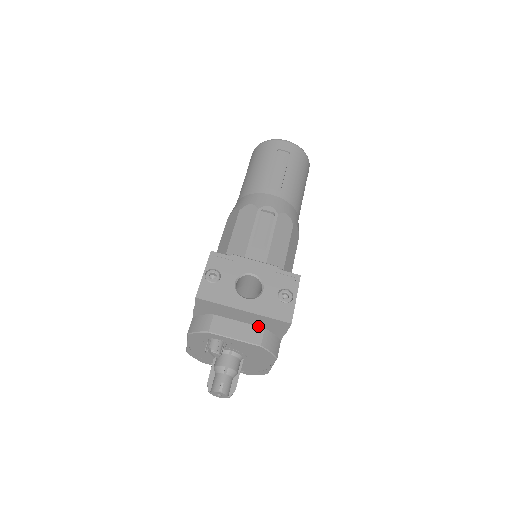
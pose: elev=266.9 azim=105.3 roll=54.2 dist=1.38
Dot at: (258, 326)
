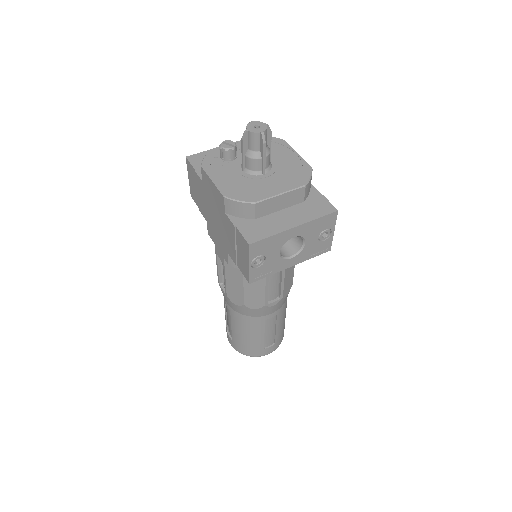
Dot at: occluded
